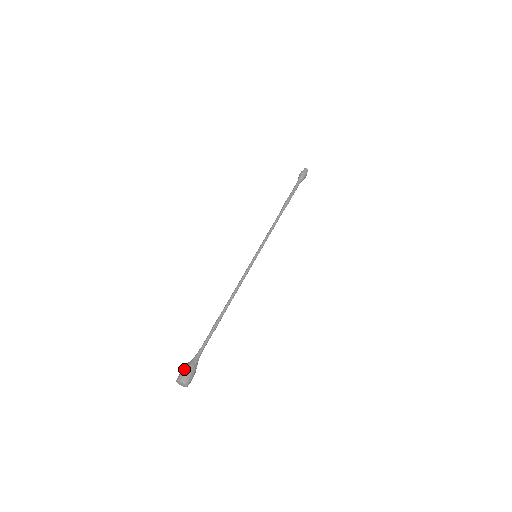
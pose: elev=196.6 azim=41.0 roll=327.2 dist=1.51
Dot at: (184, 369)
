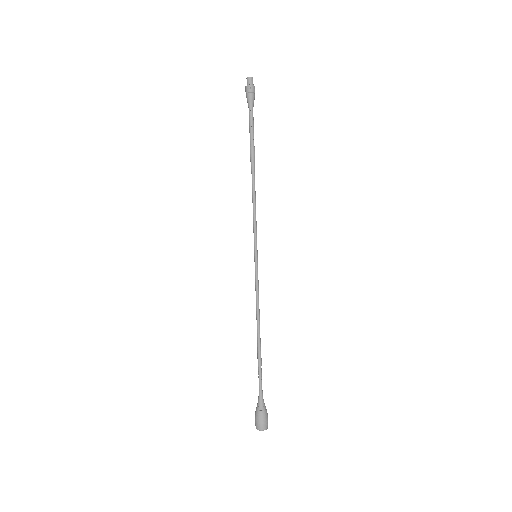
Dot at: occluded
